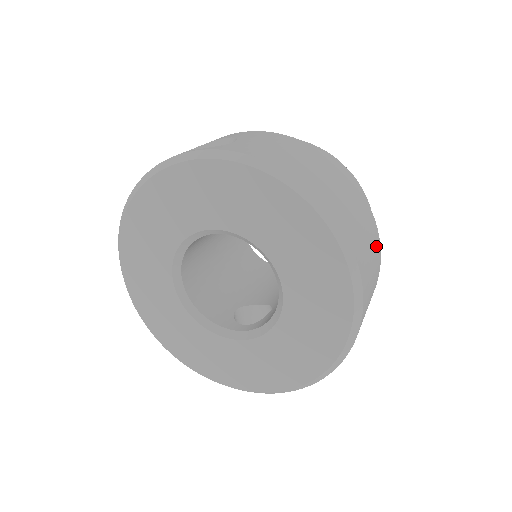
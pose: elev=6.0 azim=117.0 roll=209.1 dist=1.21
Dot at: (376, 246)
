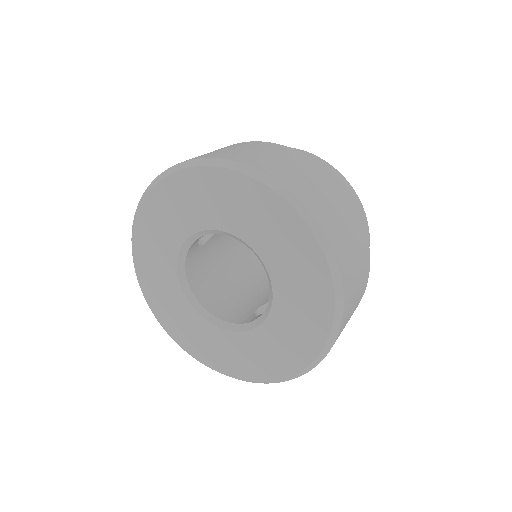
Dot at: (334, 188)
